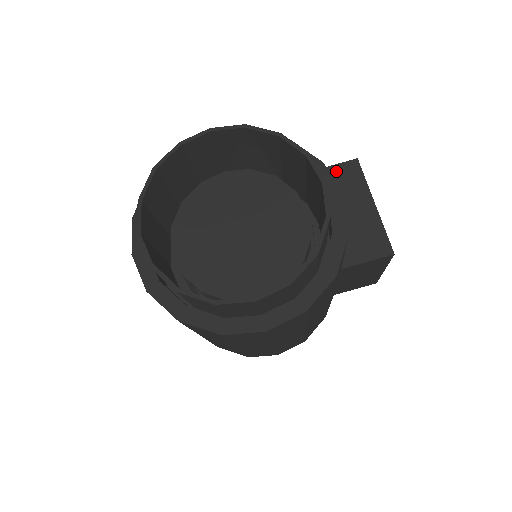
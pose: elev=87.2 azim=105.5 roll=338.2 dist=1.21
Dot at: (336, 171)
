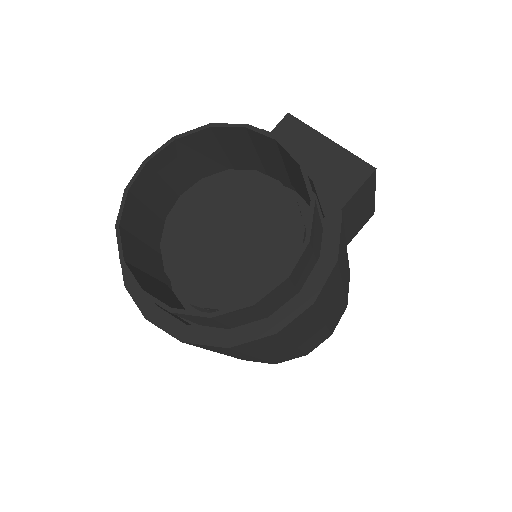
Dot at: occluded
